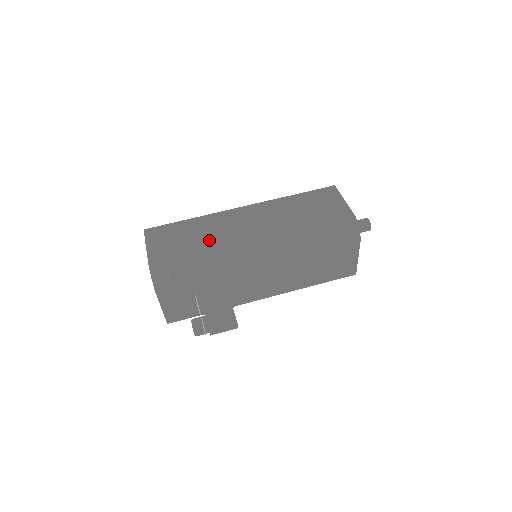
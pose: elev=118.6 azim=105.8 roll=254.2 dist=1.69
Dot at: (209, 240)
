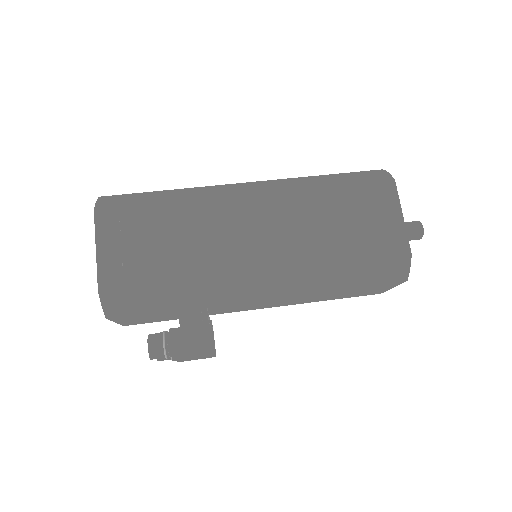
Dot at: (192, 254)
